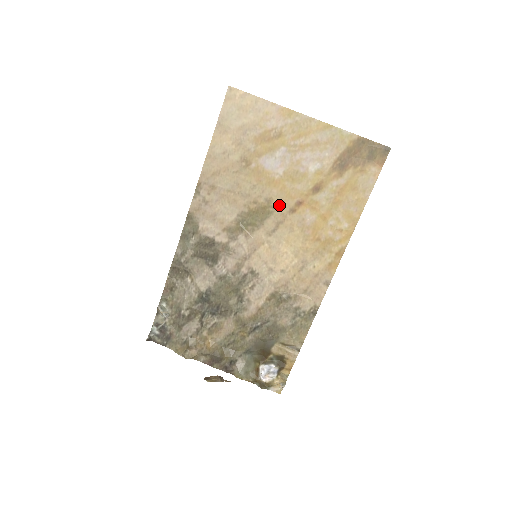
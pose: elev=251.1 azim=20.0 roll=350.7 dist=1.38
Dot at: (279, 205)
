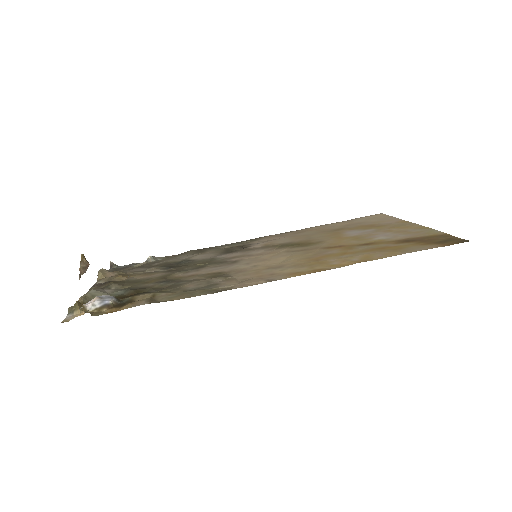
Dot at: (322, 244)
